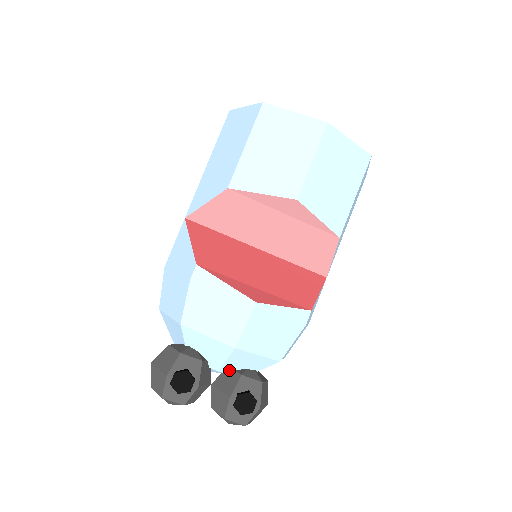
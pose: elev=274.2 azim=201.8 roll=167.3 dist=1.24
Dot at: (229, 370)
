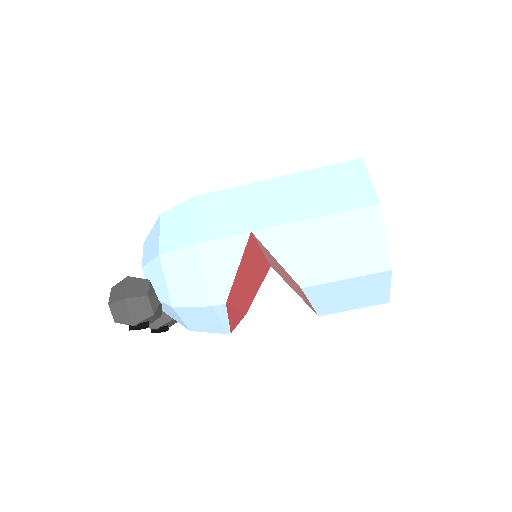
Dot at: occluded
